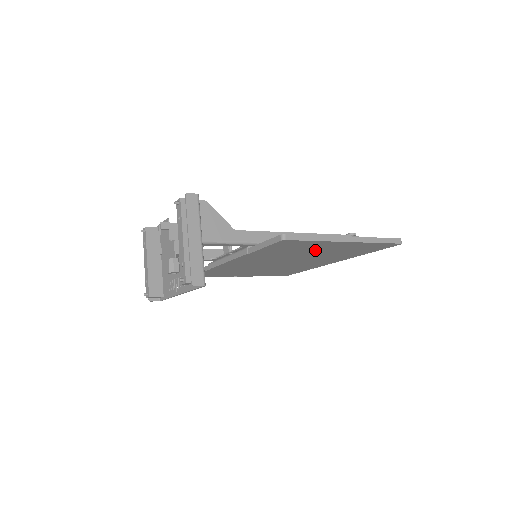
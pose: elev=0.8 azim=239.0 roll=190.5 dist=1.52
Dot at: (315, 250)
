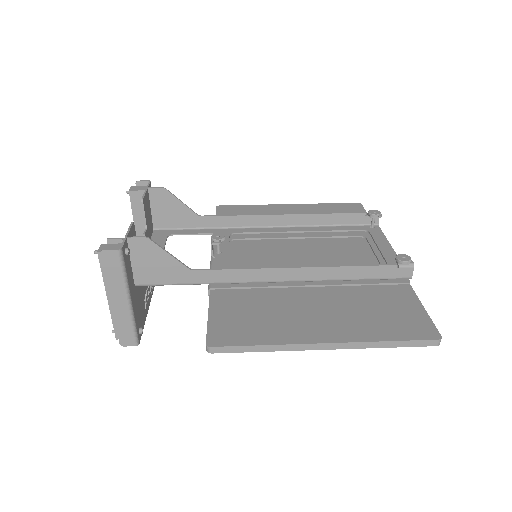
Dot at: occluded
